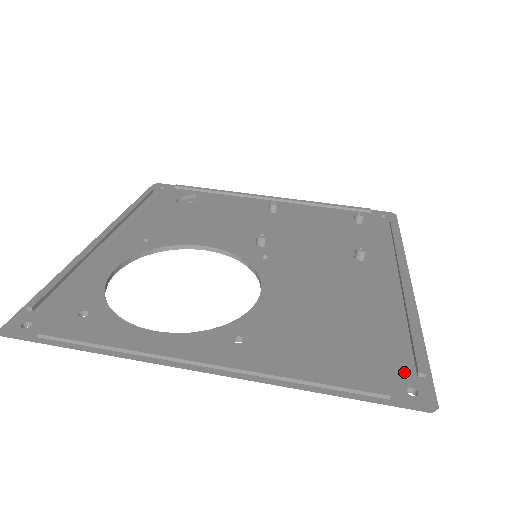
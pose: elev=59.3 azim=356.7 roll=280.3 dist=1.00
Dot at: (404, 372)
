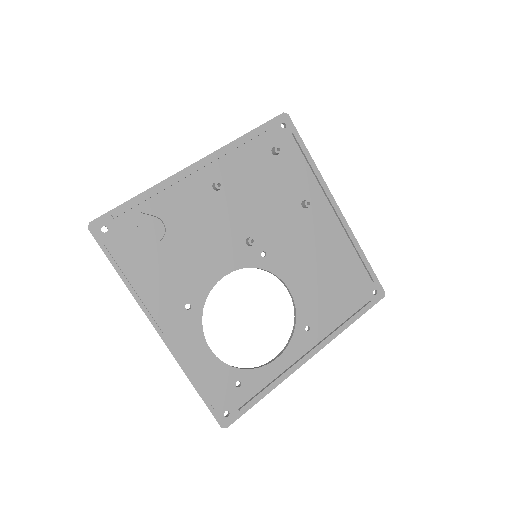
Dot at: (368, 284)
